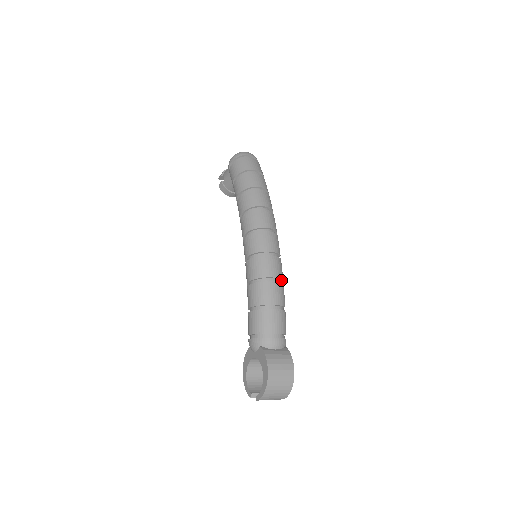
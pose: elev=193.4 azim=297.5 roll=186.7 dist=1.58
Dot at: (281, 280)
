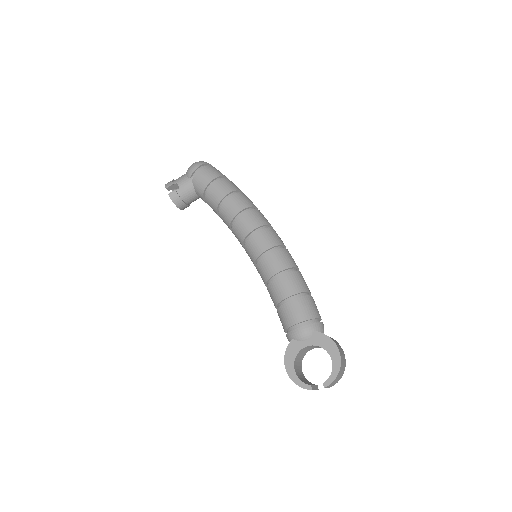
Dot at: occluded
